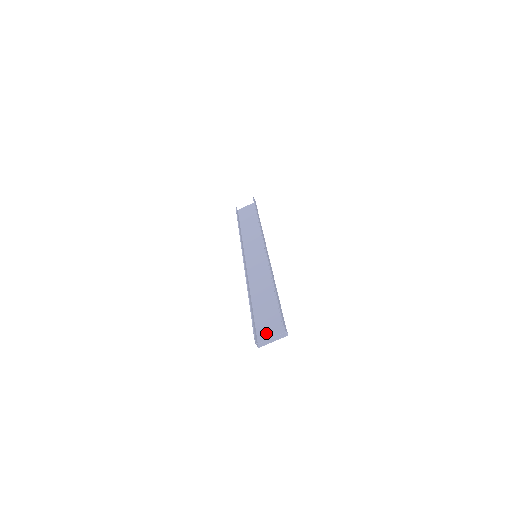
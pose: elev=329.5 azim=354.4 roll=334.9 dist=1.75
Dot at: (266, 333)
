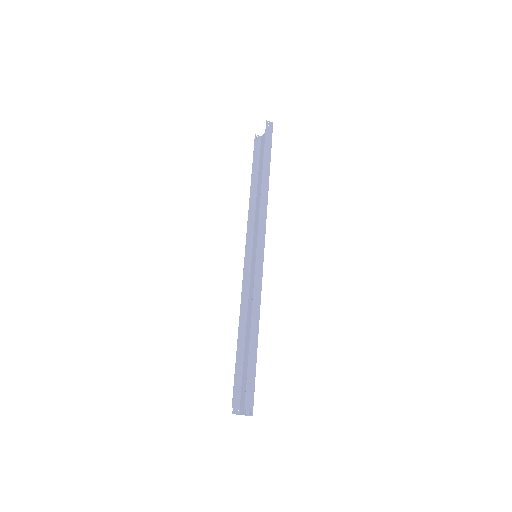
Dot at: (244, 398)
